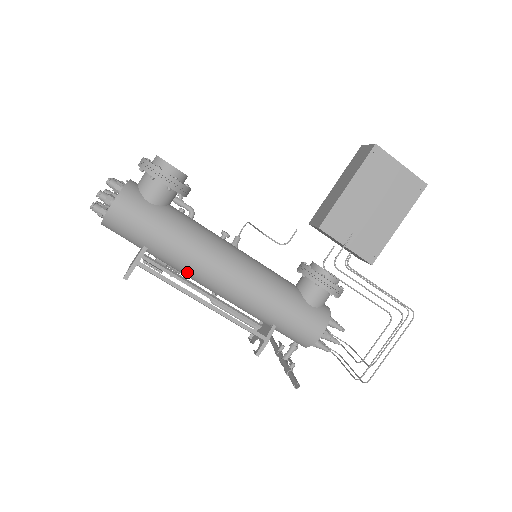
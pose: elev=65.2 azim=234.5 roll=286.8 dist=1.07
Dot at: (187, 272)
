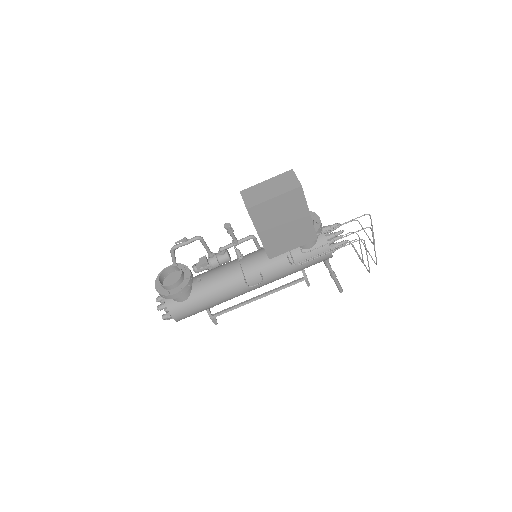
Dot at: occluded
